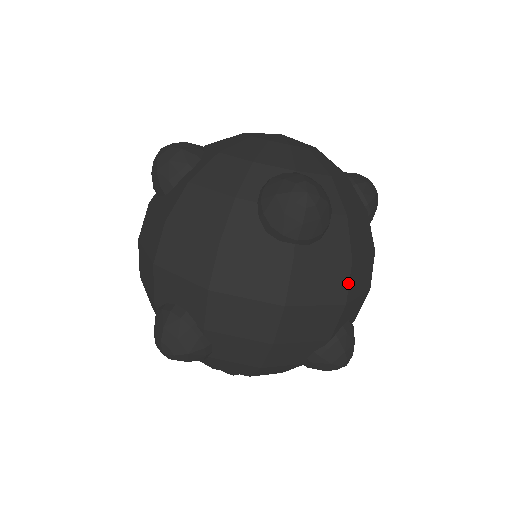
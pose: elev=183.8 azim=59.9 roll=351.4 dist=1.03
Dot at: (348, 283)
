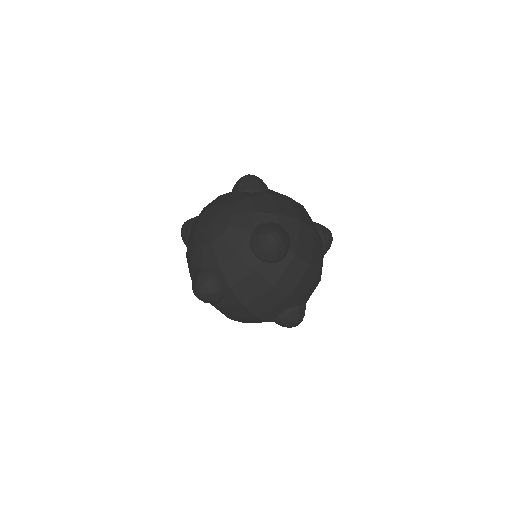
Dot at: (251, 312)
